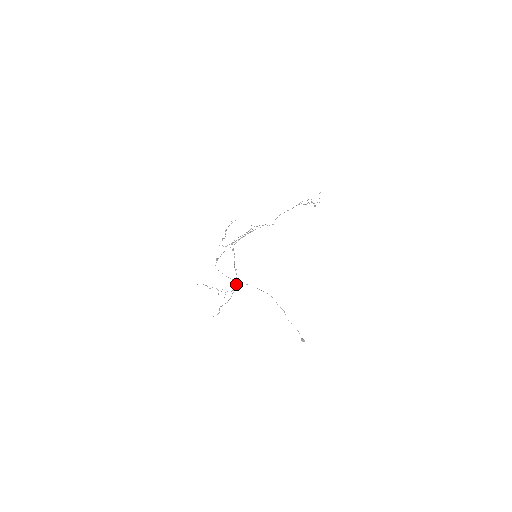
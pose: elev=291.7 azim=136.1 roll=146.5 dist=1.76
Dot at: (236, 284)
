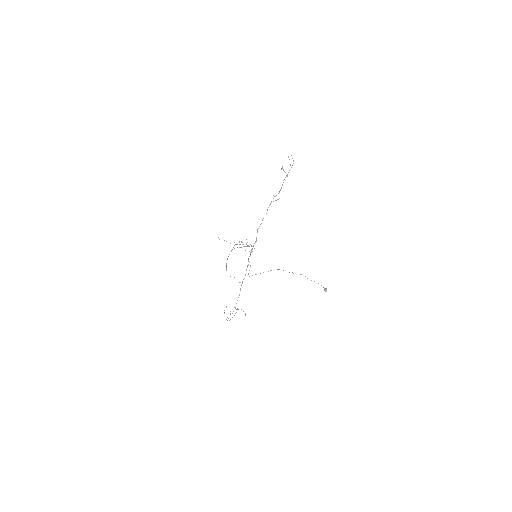
Dot at: occluded
